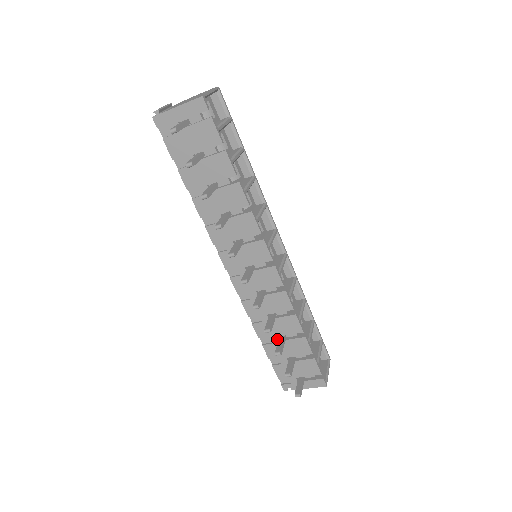
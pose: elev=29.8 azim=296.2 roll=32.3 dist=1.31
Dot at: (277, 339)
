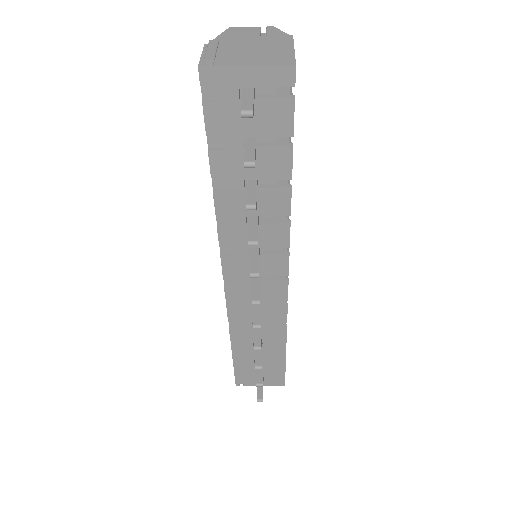
Dot at: (252, 344)
